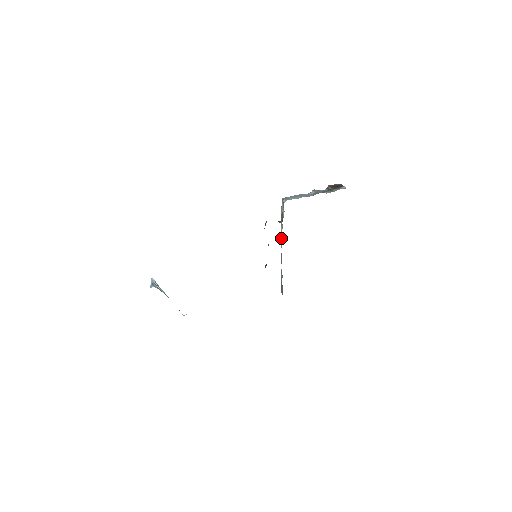
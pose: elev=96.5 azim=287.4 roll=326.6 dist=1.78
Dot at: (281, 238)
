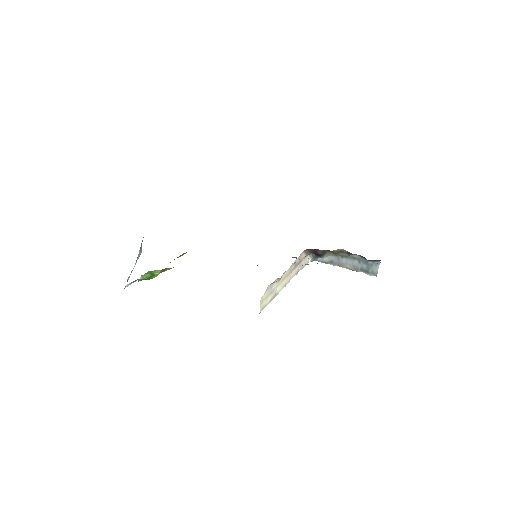
Dot at: occluded
